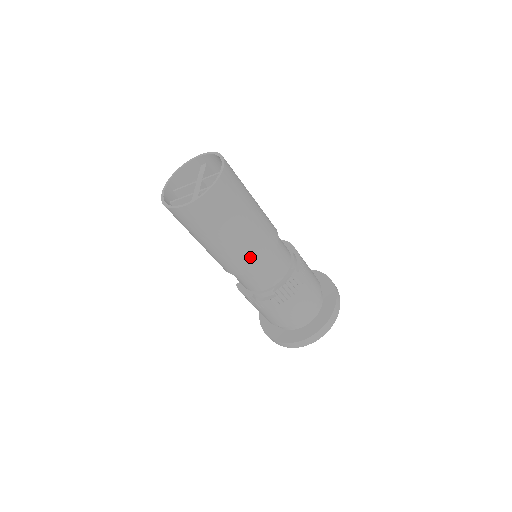
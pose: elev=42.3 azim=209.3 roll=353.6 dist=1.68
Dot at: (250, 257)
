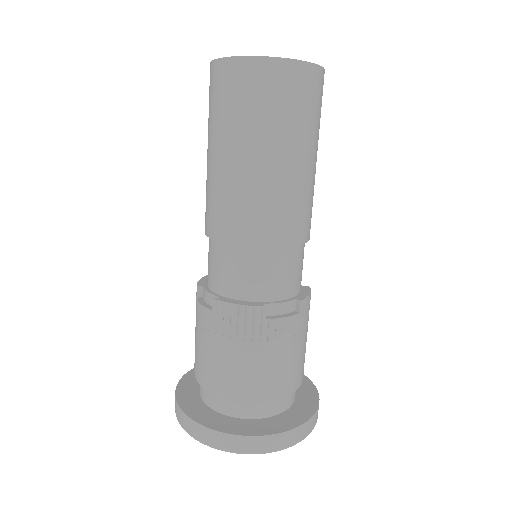
Dot at: (305, 215)
